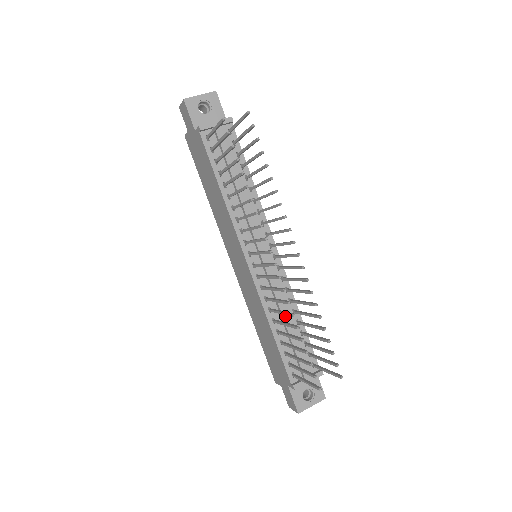
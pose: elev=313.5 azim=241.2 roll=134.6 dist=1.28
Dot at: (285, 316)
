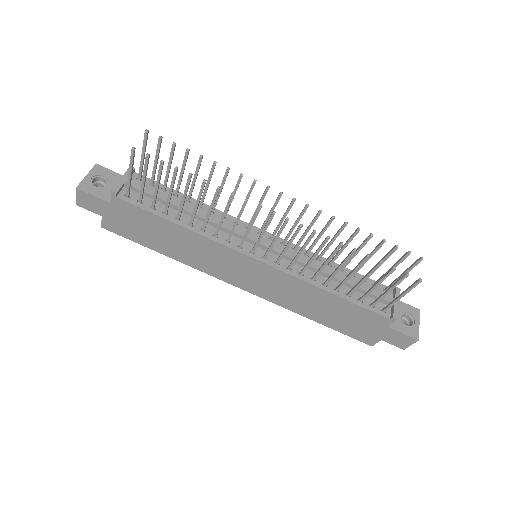
Dot at: (328, 272)
